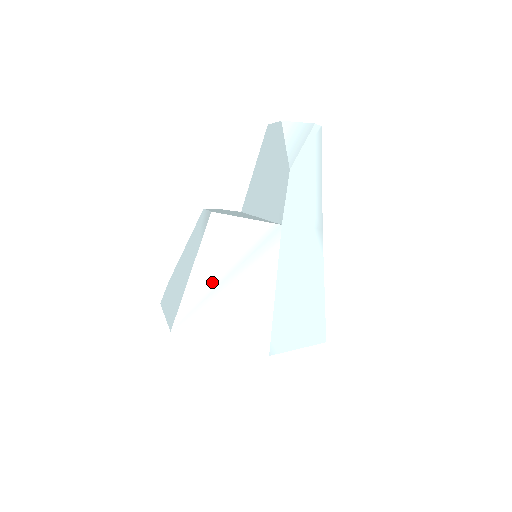
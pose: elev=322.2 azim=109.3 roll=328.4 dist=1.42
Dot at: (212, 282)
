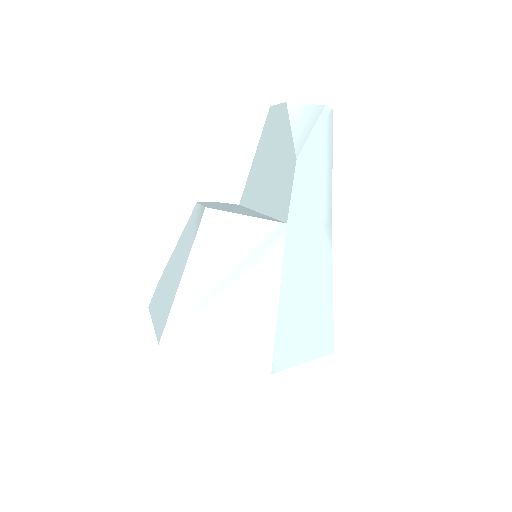
Dot at: (206, 288)
